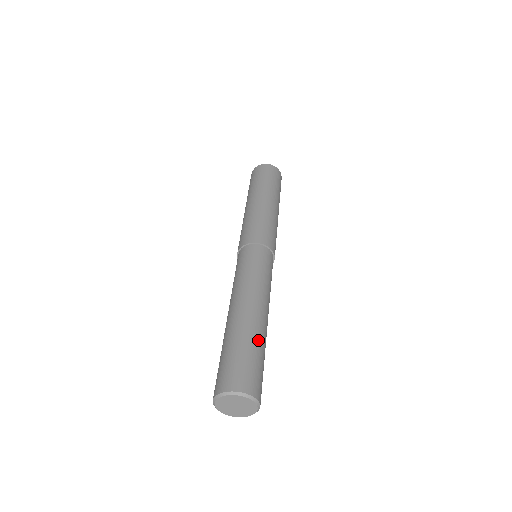
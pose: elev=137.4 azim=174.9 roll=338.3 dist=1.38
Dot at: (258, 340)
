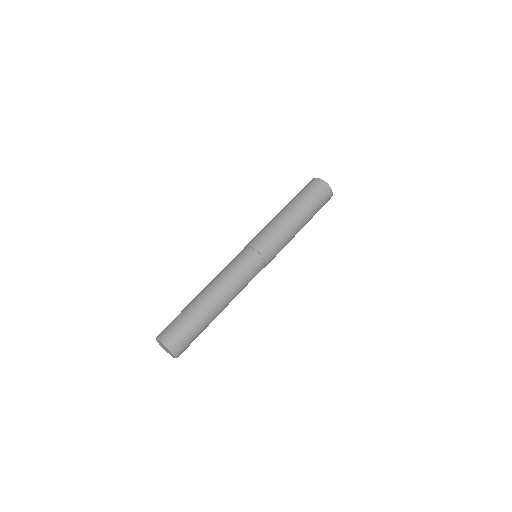
Dot at: occluded
